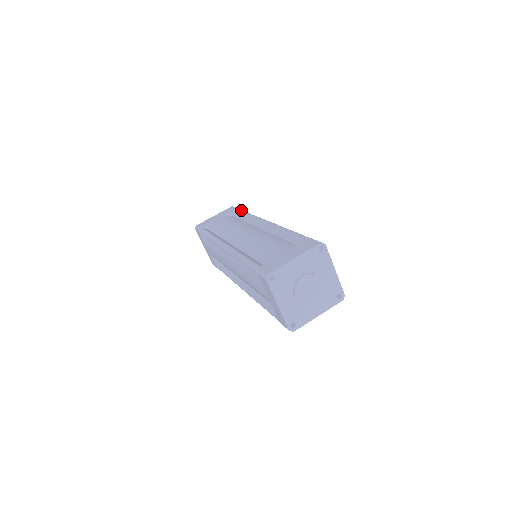
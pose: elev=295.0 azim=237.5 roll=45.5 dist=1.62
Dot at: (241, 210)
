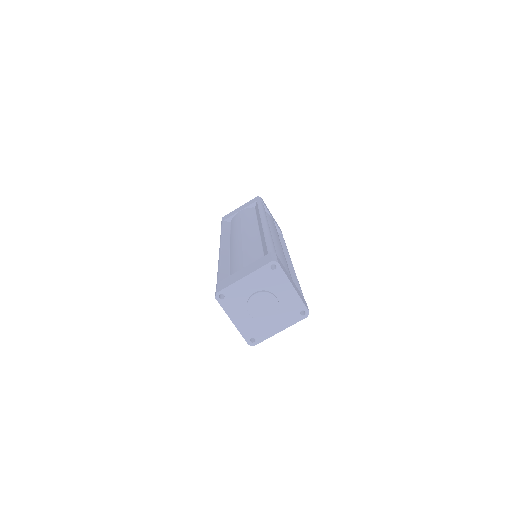
Dot at: (259, 203)
